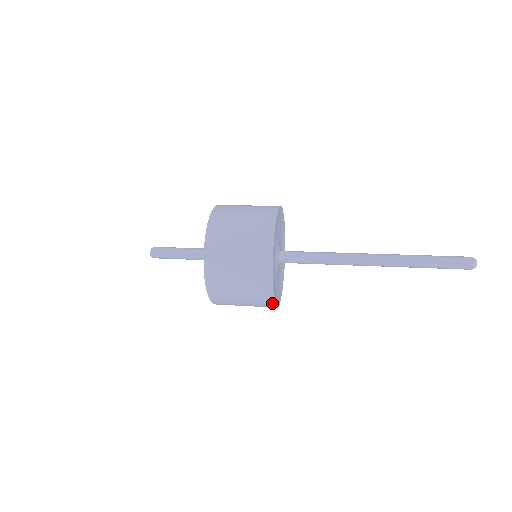
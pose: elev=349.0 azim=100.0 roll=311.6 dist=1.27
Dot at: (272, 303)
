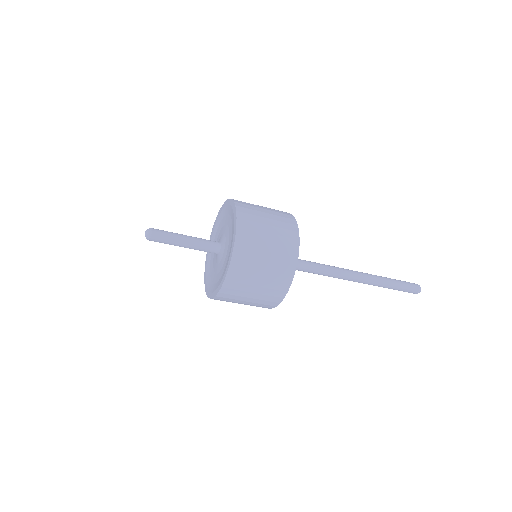
Dot at: (275, 305)
